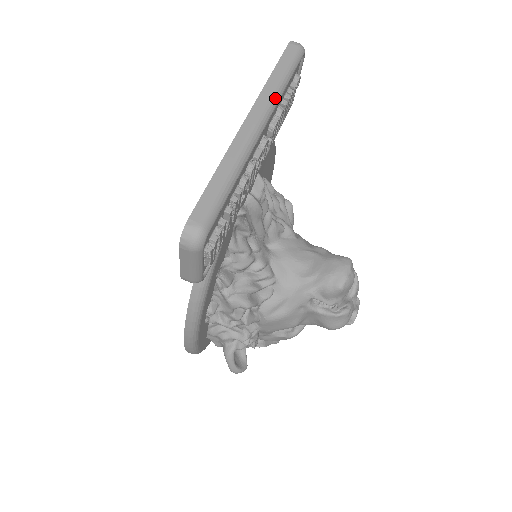
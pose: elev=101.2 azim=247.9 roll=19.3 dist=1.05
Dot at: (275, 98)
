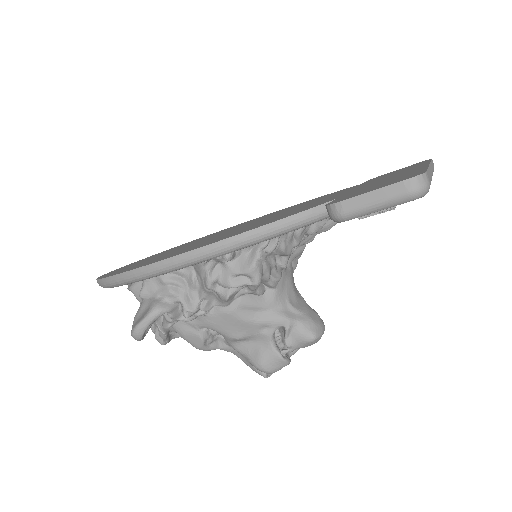
Dot at: occluded
